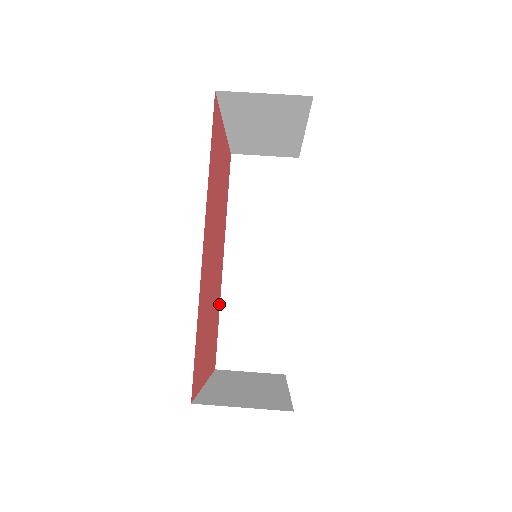
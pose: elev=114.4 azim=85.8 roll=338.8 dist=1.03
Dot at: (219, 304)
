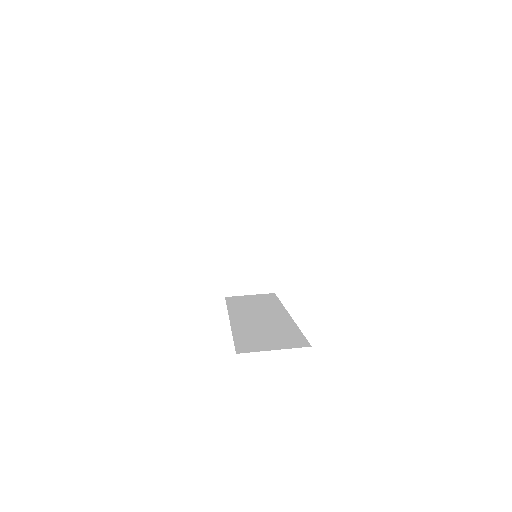
Dot at: occluded
